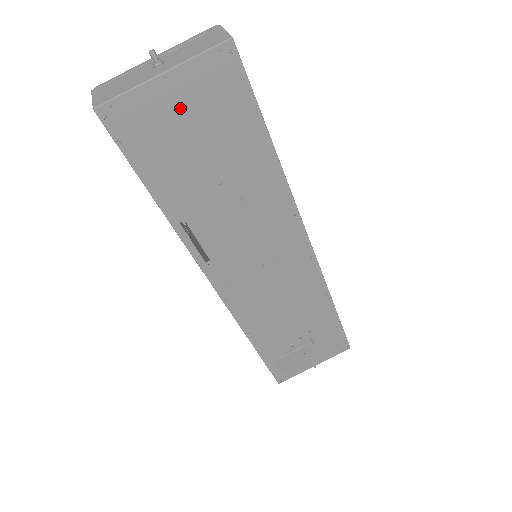
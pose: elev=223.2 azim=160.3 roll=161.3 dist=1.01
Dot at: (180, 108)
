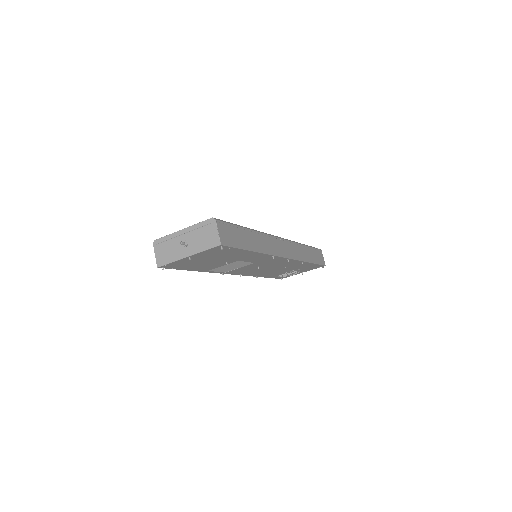
Dot at: (199, 258)
